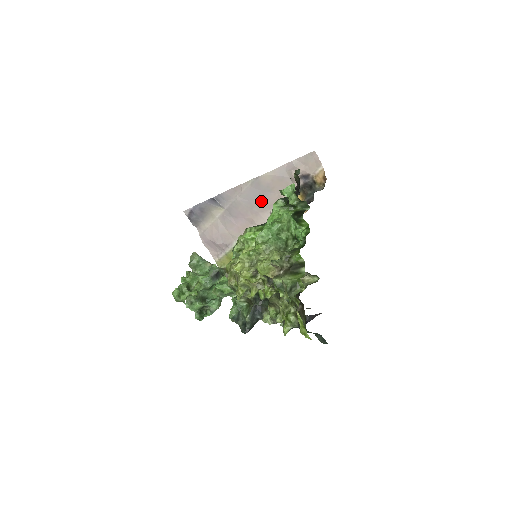
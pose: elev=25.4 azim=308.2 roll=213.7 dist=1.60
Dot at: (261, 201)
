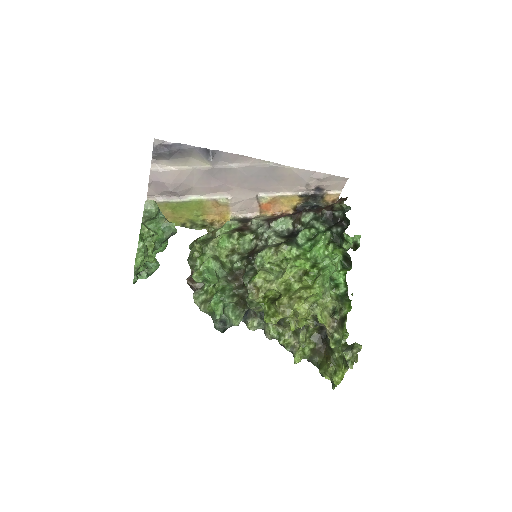
Dot at: (259, 182)
